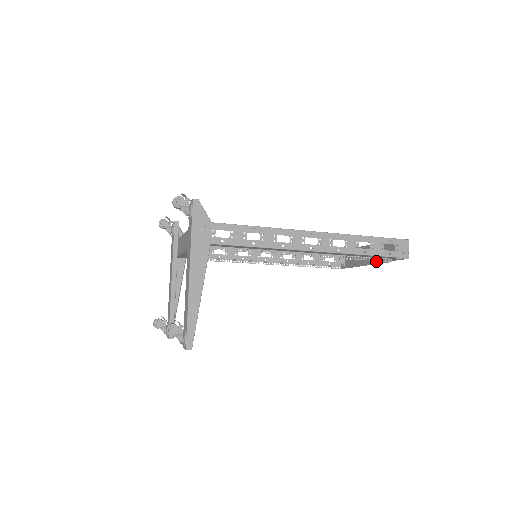
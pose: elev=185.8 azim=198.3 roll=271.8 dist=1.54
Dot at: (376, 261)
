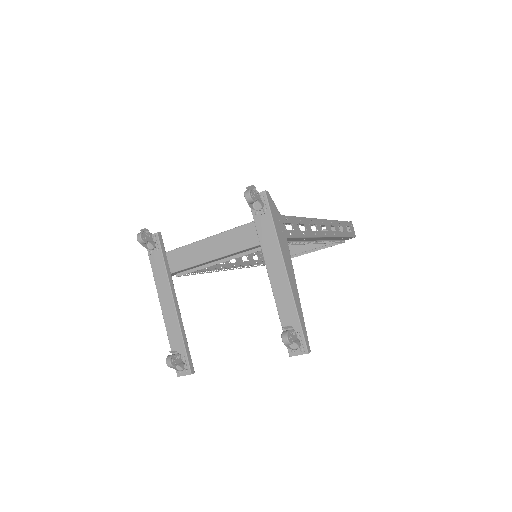
Dot at: (323, 246)
